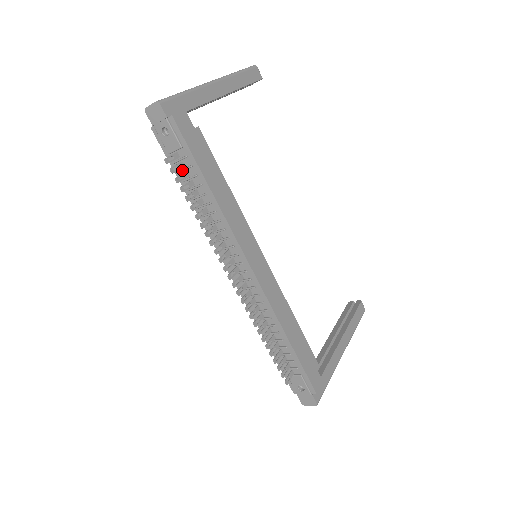
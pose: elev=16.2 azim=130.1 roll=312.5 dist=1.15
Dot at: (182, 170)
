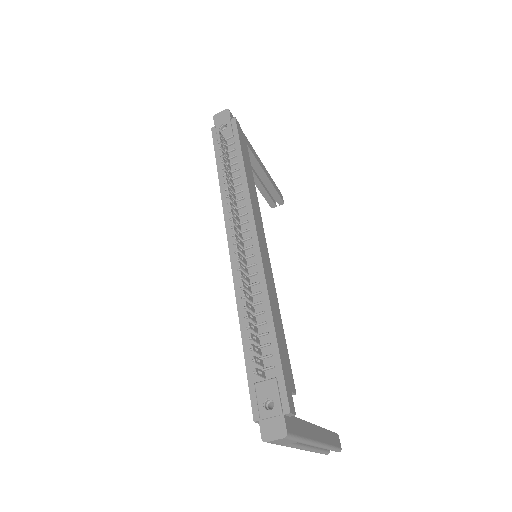
Dot at: occluded
